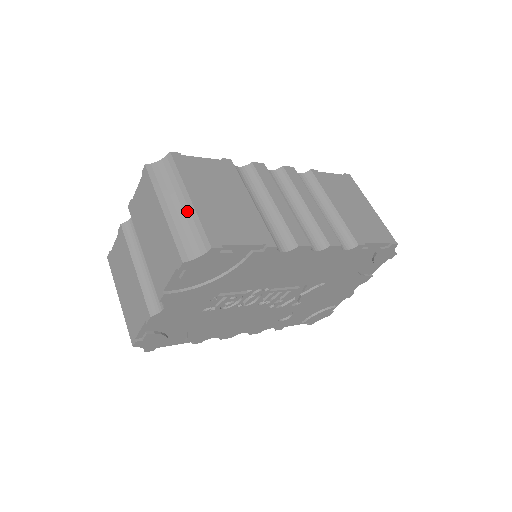
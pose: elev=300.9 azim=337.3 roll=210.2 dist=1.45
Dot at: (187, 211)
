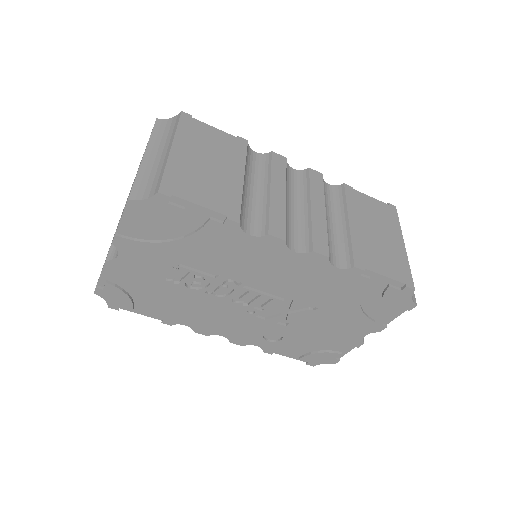
Dot at: (162, 160)
